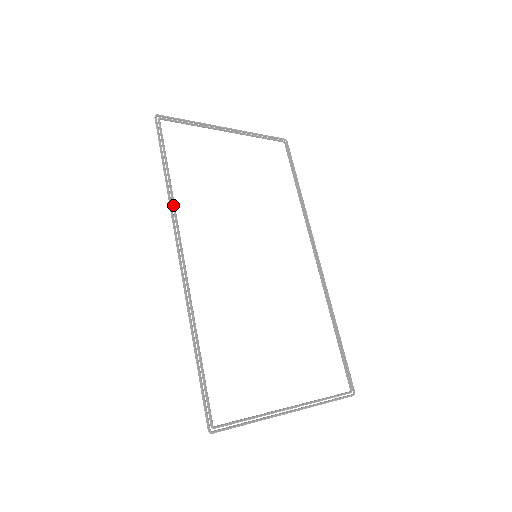
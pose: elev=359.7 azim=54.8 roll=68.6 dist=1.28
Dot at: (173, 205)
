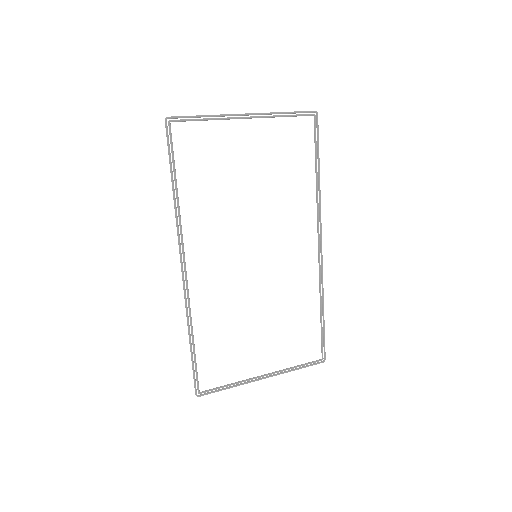
Dot at: (179, 220)
